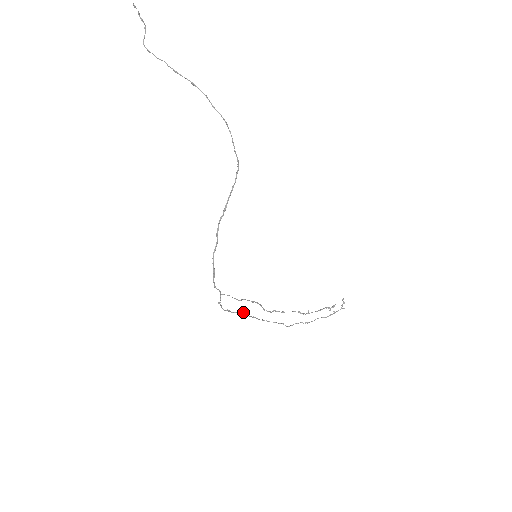
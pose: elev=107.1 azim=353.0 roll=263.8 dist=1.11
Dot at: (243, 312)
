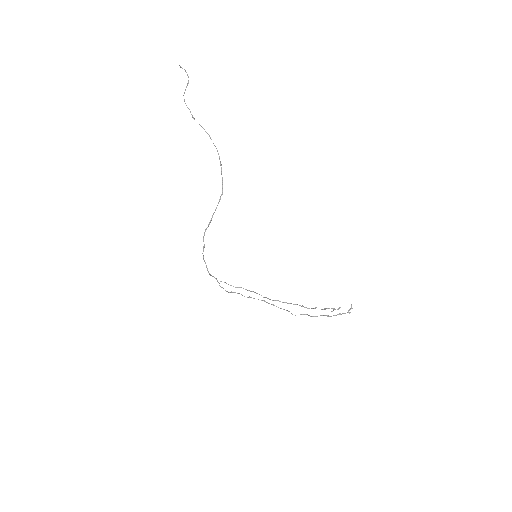
Dot at: occluded
